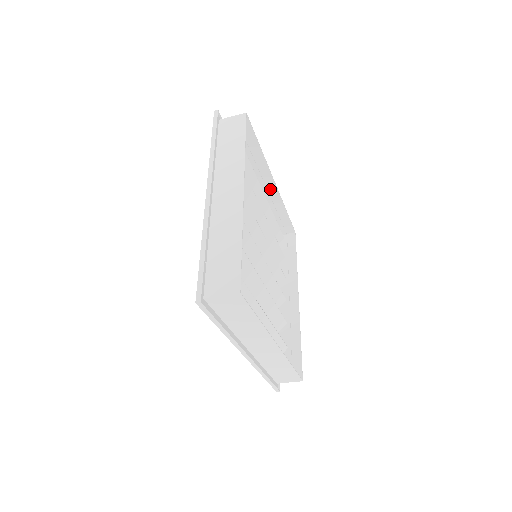
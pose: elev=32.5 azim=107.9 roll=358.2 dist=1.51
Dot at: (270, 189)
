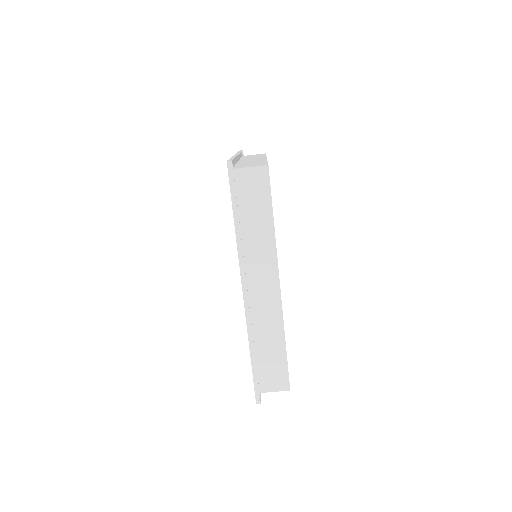
Dot at: occluded
